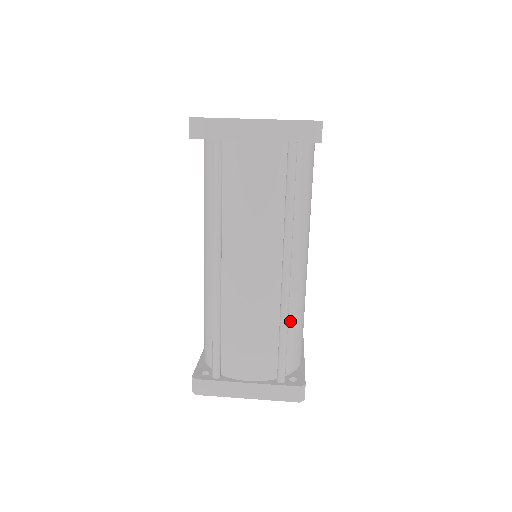
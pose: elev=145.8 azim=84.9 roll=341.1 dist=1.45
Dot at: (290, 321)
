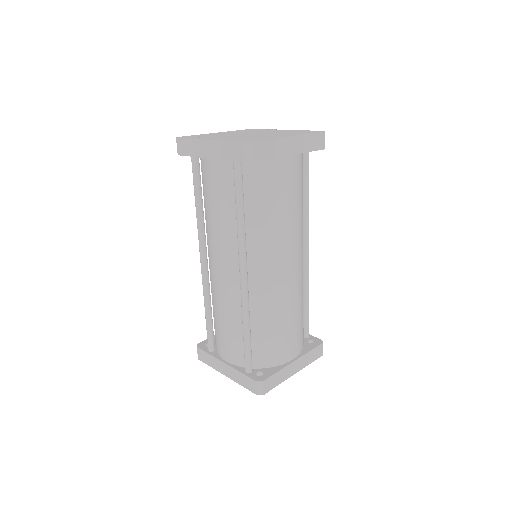
Dot at: (259, 321)
